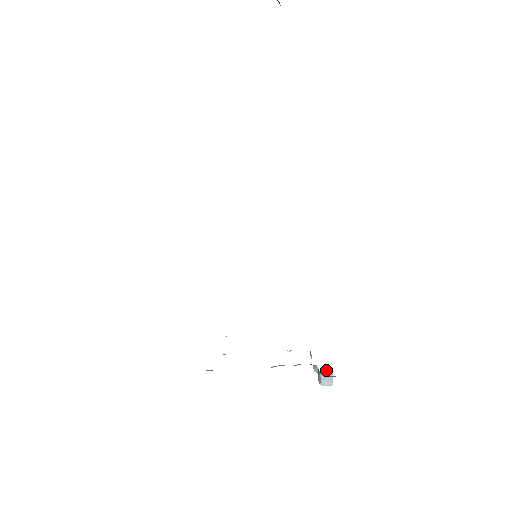
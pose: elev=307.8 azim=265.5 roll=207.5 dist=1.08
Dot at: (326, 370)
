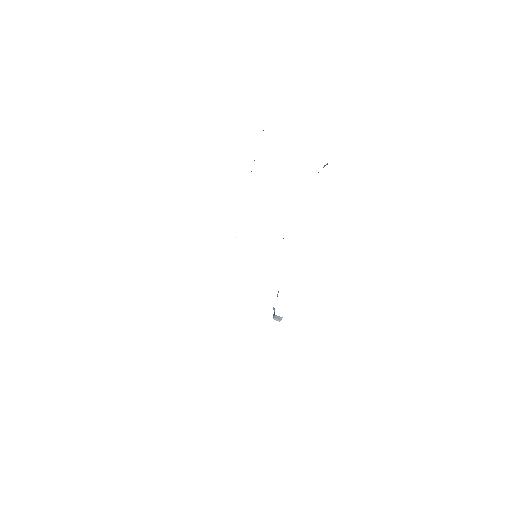
Dot at: (279, 316)
